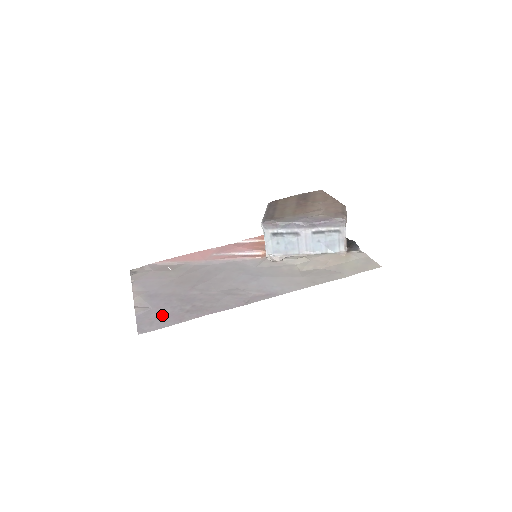
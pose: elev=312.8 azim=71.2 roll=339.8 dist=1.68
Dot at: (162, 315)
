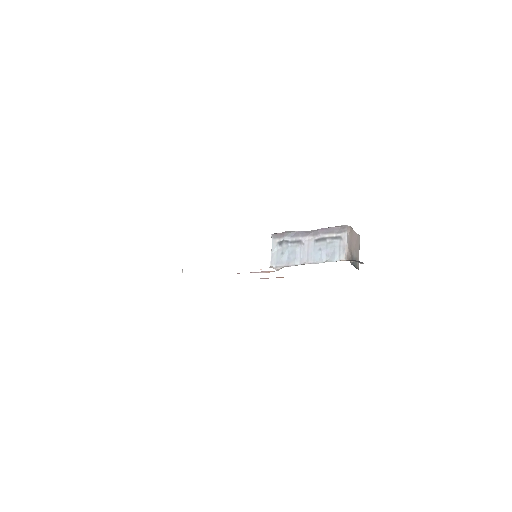
Dot at: occluded
